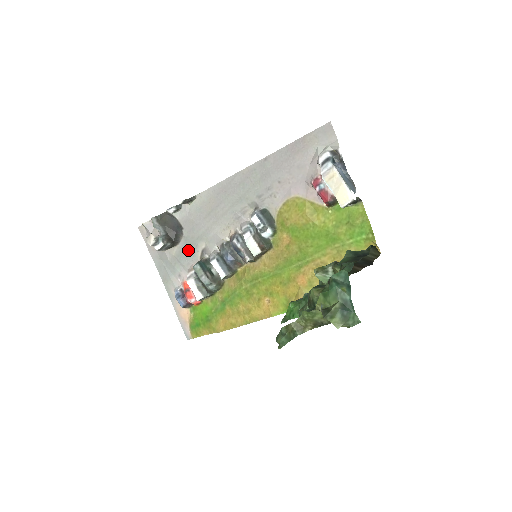
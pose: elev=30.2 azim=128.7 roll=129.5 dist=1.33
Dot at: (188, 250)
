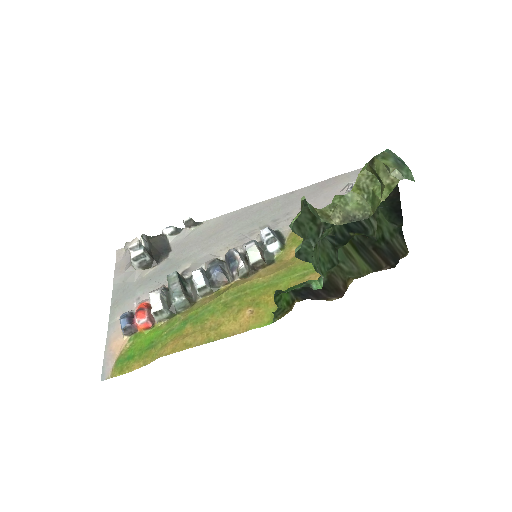
Dot at: (166, 271)
